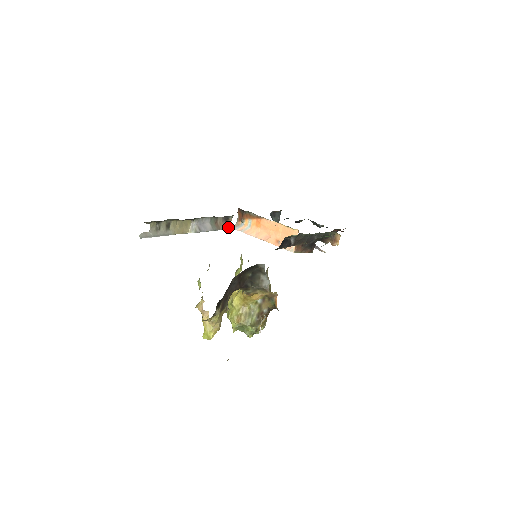
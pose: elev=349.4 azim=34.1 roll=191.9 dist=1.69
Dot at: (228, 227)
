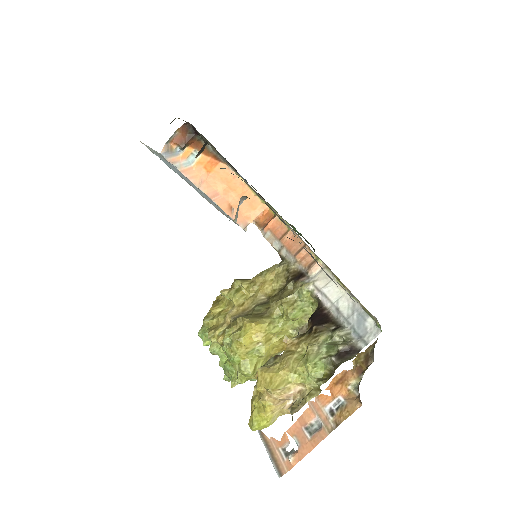
Dot at: occluded
